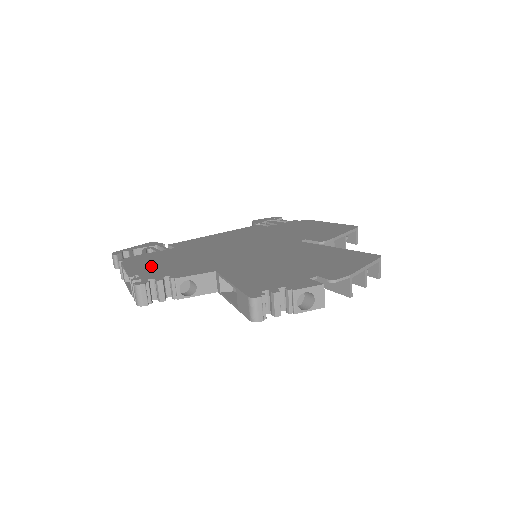
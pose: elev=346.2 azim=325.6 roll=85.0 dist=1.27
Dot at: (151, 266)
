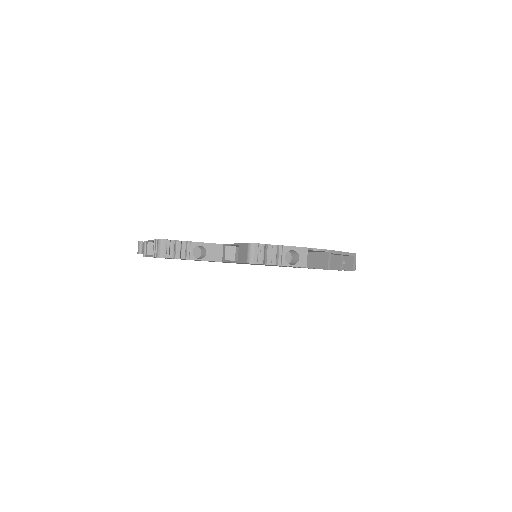
Dot at: occluded
